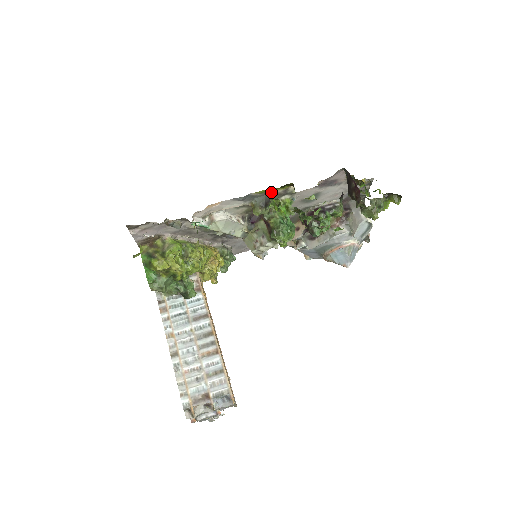
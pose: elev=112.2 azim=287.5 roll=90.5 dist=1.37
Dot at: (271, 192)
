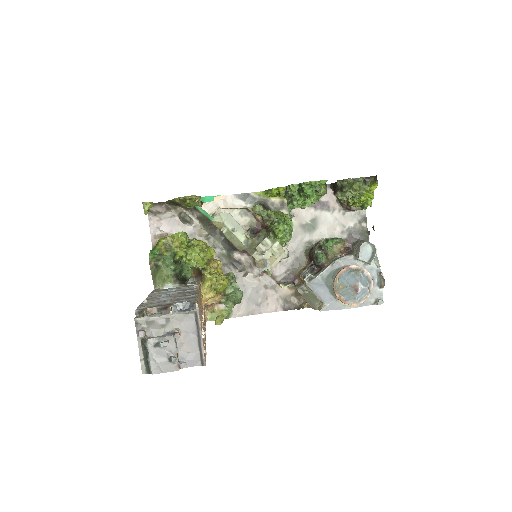
Dot at: (269, 200)
